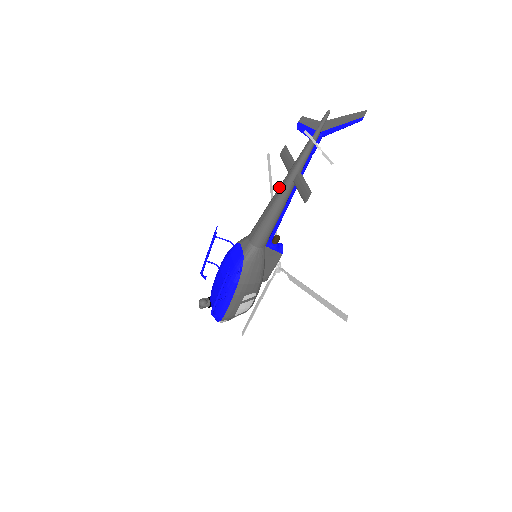
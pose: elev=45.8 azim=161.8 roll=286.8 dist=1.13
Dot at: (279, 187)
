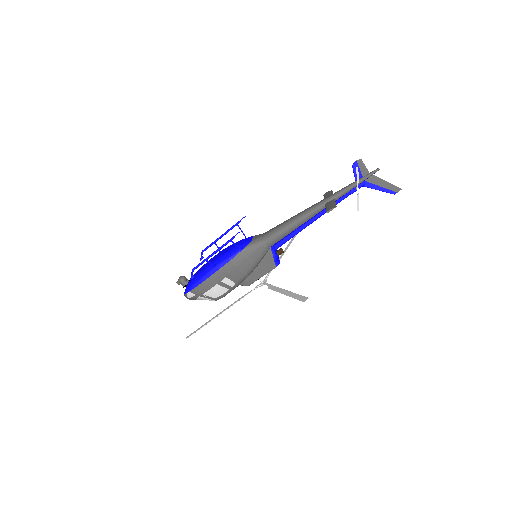
Dot at: (312, 205)
